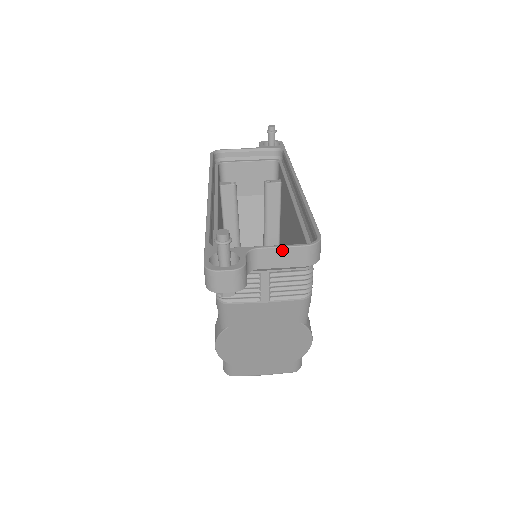
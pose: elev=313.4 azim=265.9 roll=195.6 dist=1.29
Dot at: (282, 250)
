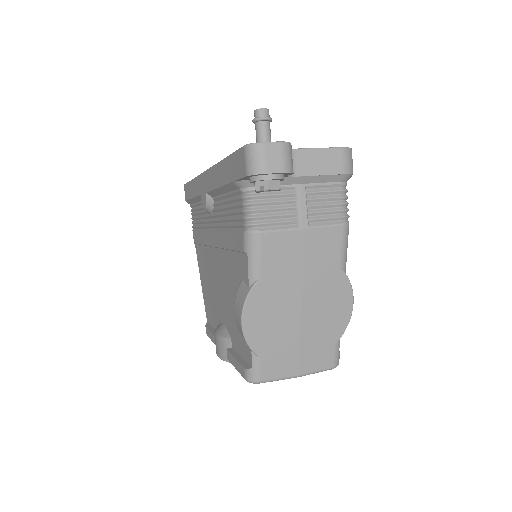
Dot at: (318, 152)
